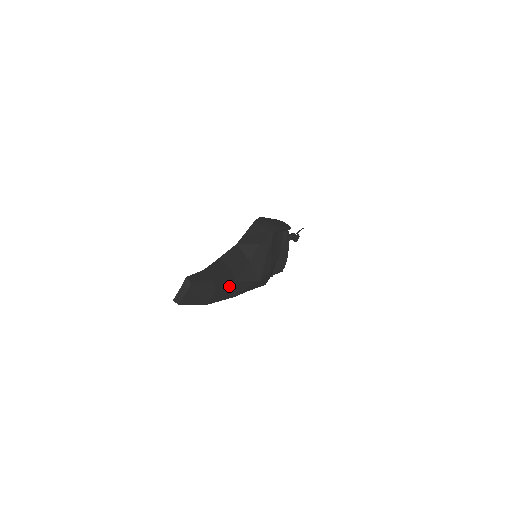
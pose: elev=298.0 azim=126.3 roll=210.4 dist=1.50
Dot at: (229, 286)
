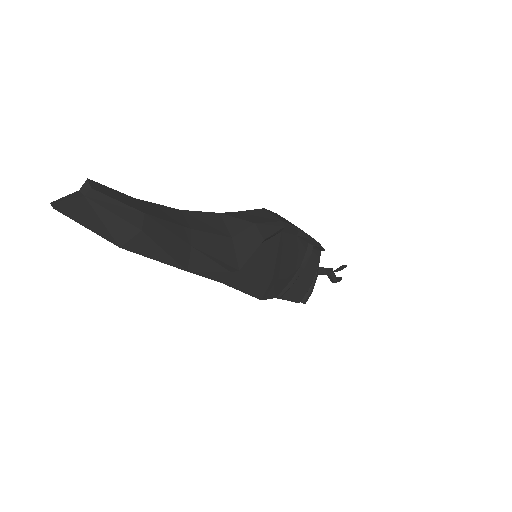
Dot at: (177, 245)
